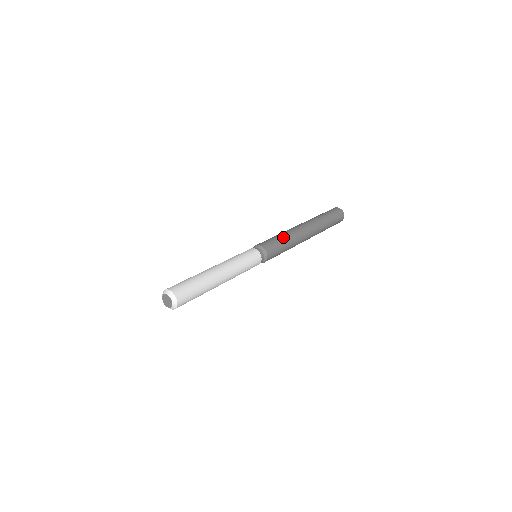
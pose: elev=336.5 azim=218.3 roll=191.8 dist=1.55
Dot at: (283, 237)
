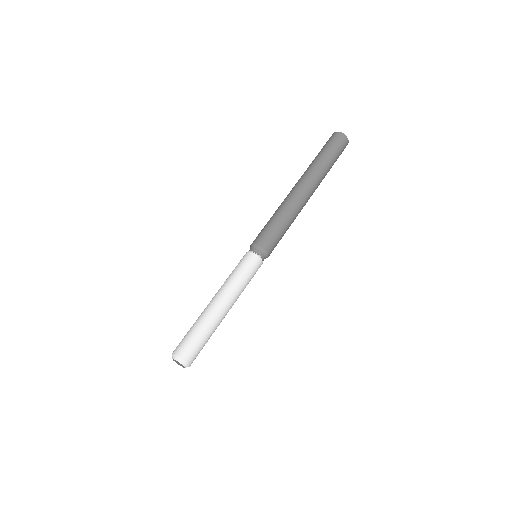
Dot at: (287, 225)
